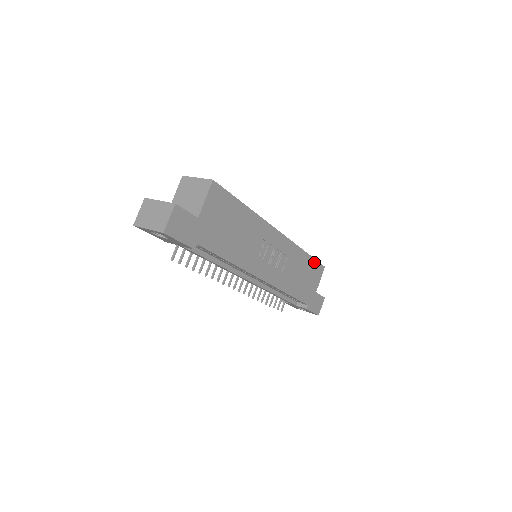
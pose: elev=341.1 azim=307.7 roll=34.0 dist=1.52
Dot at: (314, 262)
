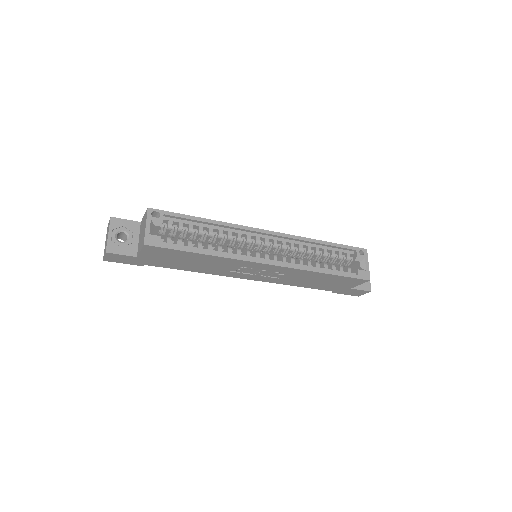
Dot at: (344, 277)
